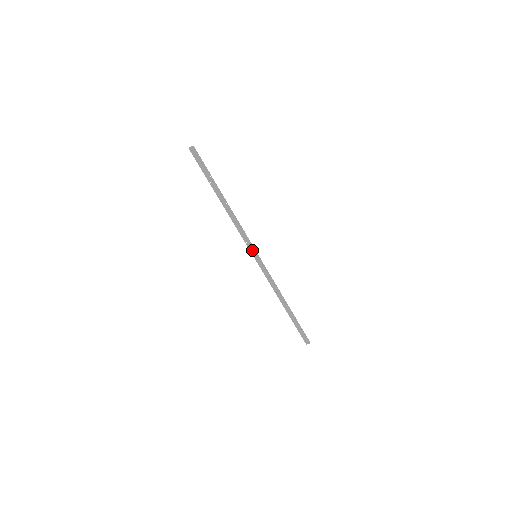
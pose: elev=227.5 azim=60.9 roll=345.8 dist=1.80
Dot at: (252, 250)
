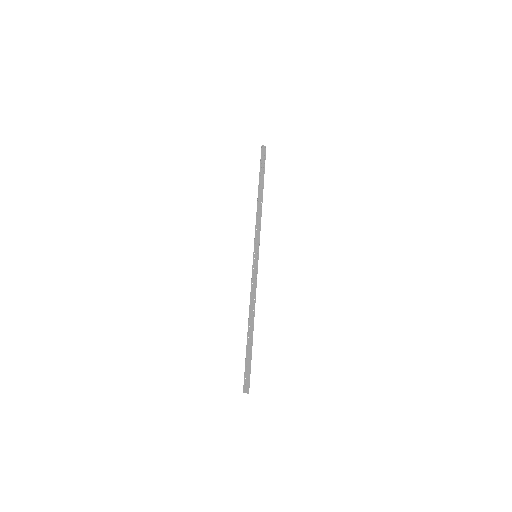
Dot at: (256, 248)
